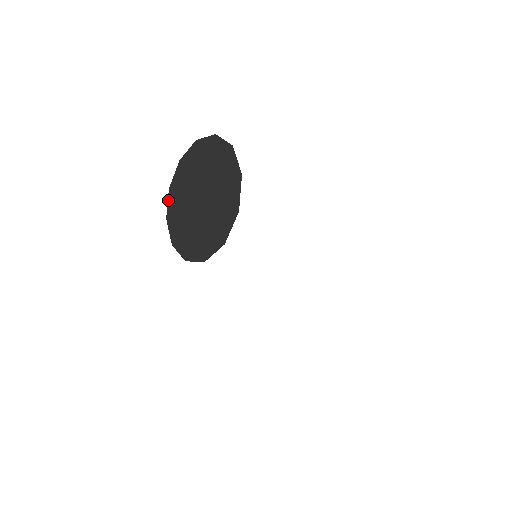
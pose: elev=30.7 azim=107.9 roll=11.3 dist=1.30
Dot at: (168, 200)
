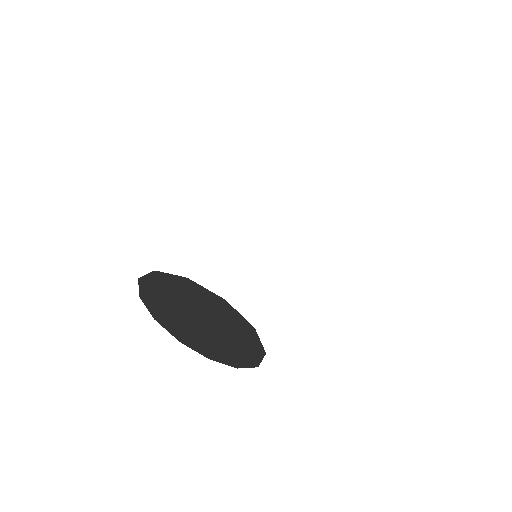
Dot at: occluded
